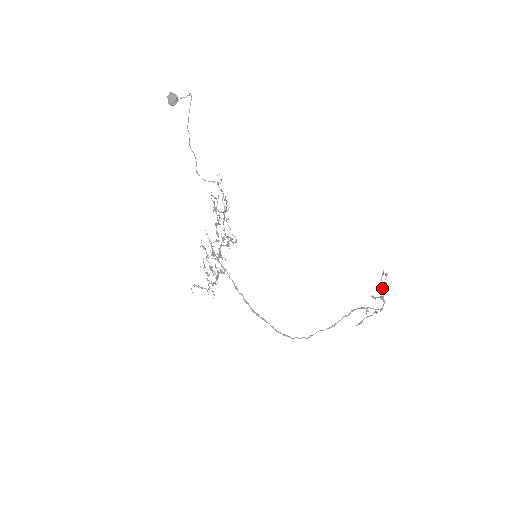
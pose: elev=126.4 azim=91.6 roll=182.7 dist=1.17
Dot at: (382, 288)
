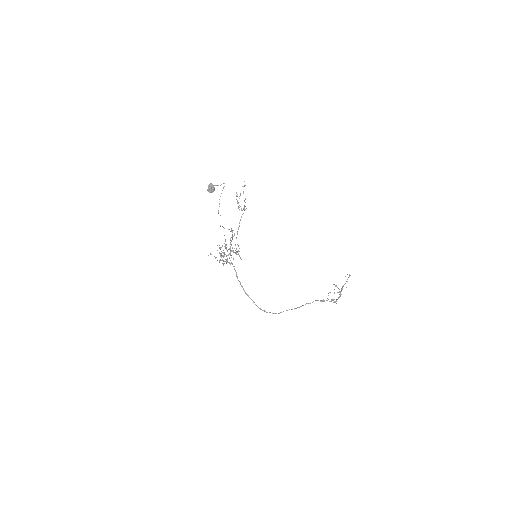
Dot at: (343, 285)
